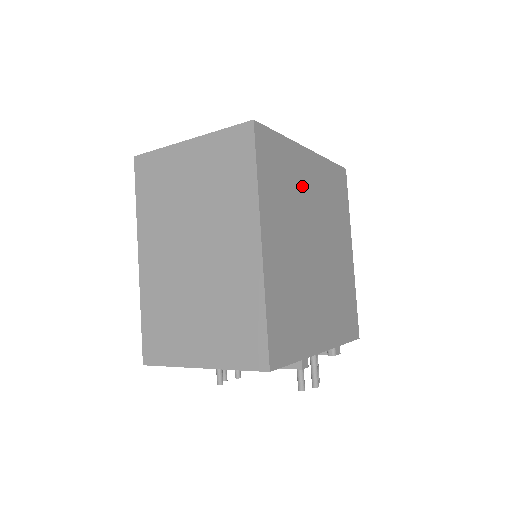
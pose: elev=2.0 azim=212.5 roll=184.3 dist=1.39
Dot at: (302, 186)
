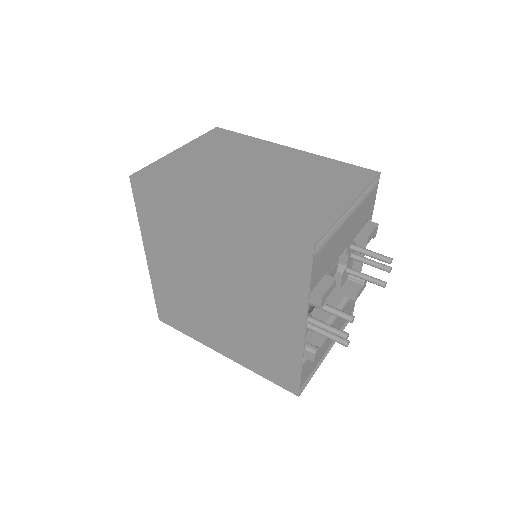
Dot at: occluded
